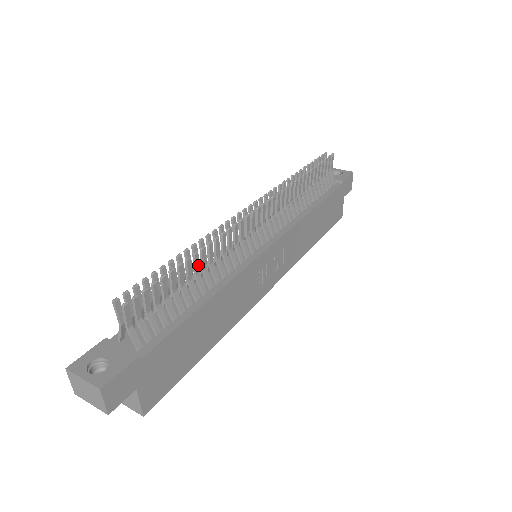
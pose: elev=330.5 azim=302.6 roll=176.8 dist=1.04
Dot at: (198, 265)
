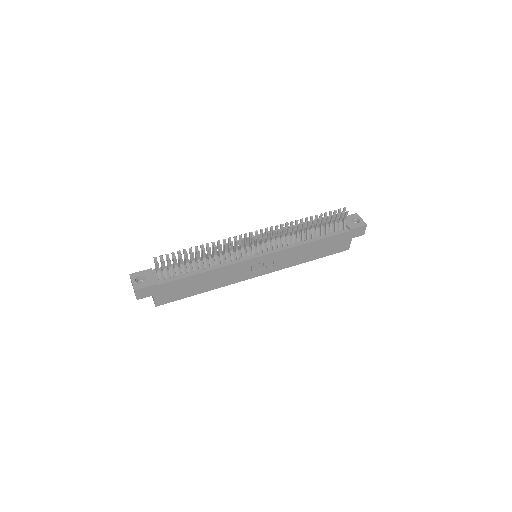
Dot at: (205, 254)
